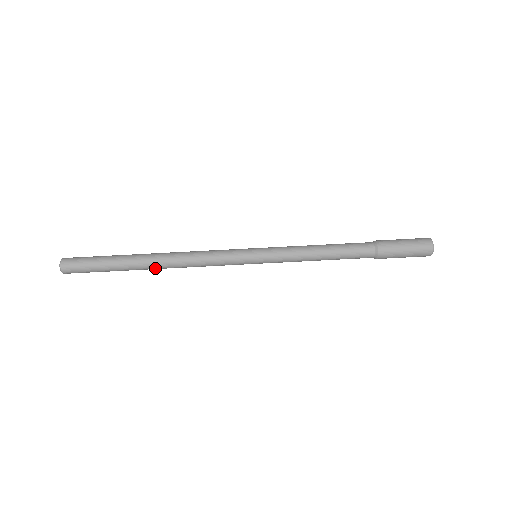
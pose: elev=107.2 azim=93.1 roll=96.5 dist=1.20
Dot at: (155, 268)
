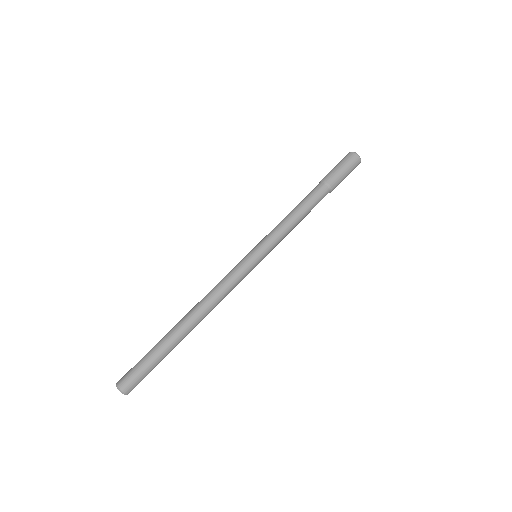
Dot at: (194, 327)
